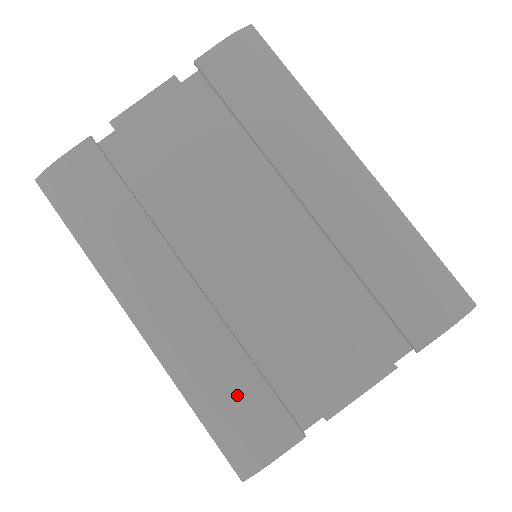
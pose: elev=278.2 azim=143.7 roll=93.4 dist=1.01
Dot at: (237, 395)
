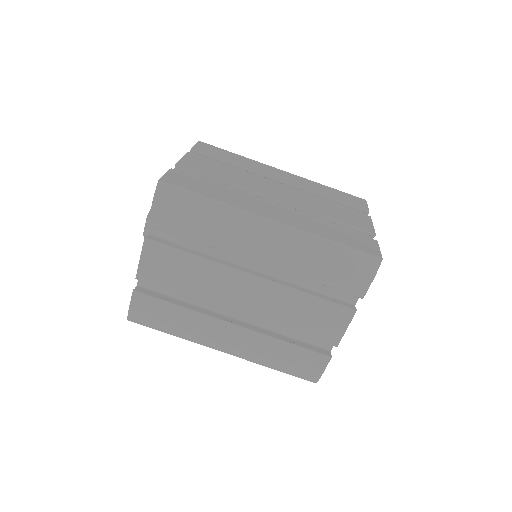
Dot at: (289, 357)
